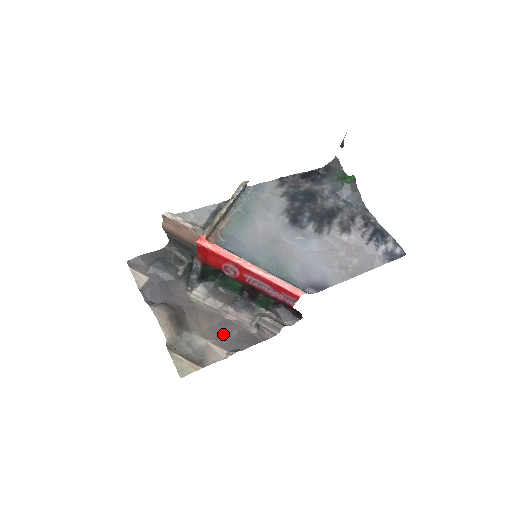
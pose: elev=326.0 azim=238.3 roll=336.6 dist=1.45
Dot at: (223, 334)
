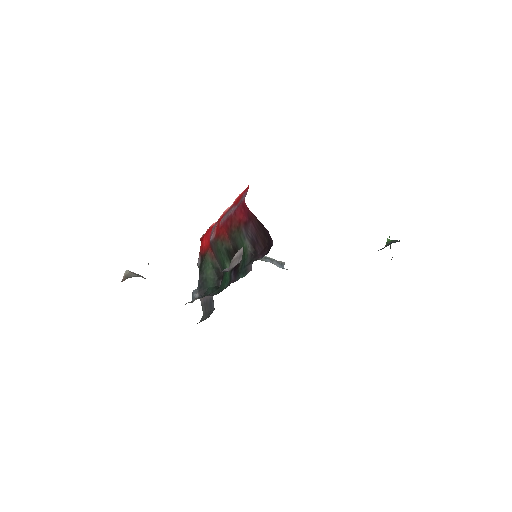
Dot at: occluded
